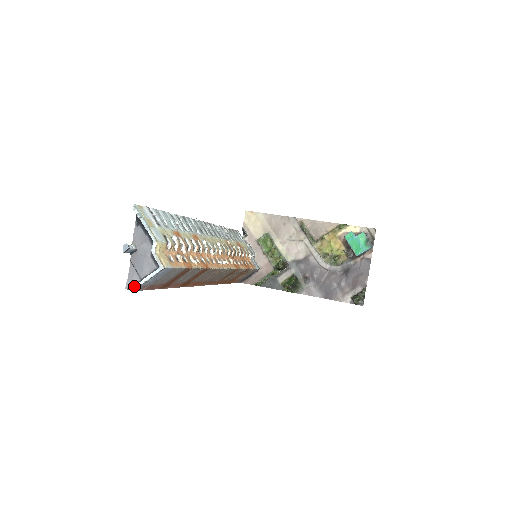
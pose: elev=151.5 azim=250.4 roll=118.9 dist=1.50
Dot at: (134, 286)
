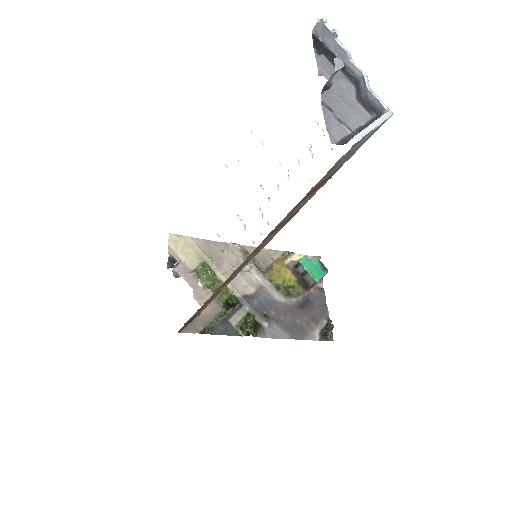
Dot at: (361, 131)
